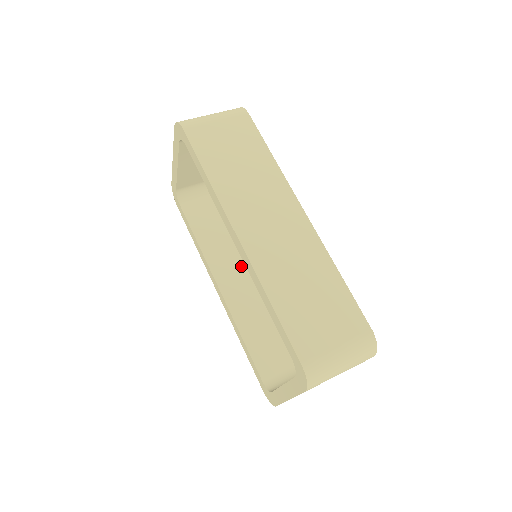
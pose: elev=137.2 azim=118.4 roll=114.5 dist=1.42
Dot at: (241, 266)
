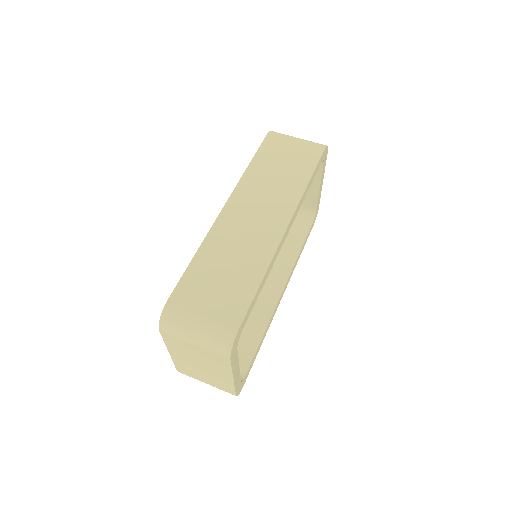
Dot at: occluded
